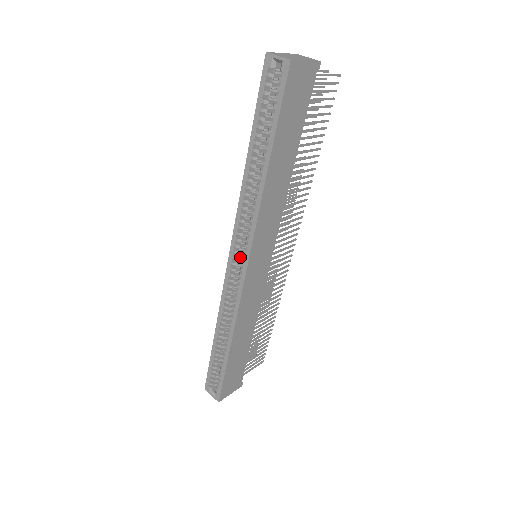
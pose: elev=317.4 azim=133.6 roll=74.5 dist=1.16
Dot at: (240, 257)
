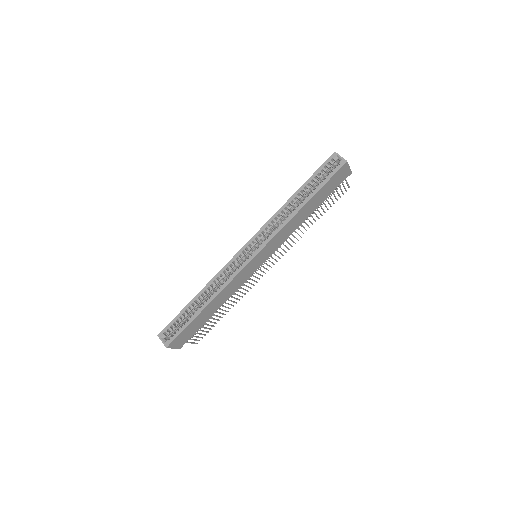
Dot at: (251, 249)
